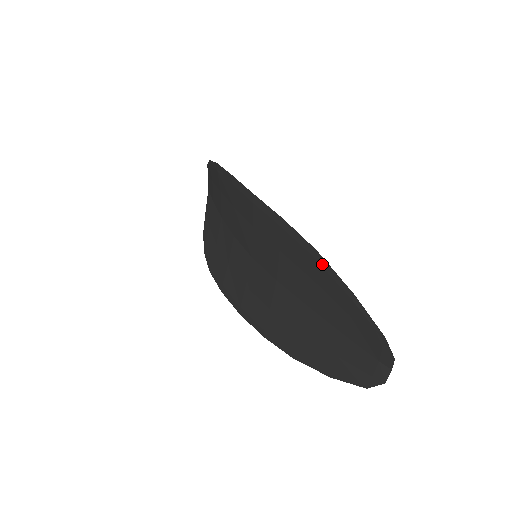
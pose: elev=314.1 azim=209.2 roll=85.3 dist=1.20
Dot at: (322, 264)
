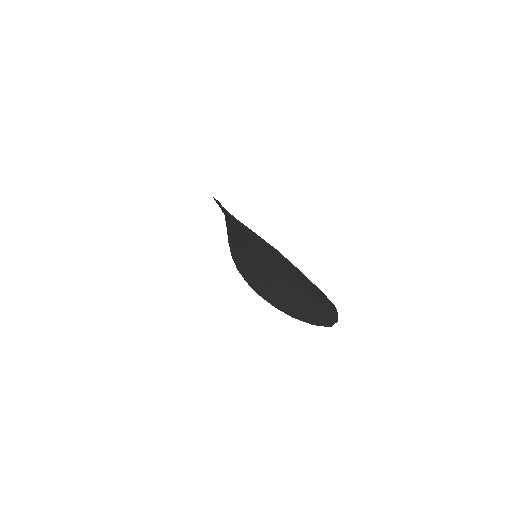
Dot at: (282, 258)
